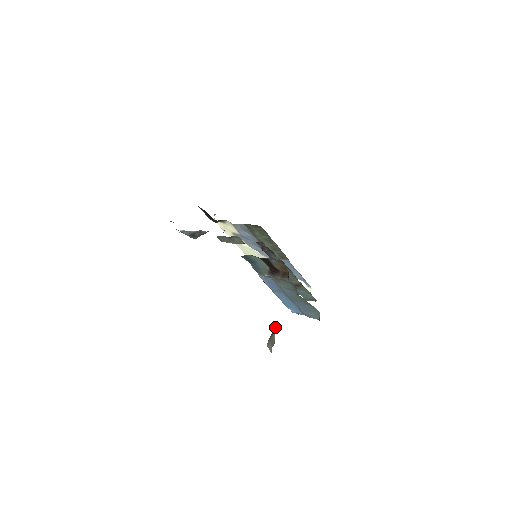
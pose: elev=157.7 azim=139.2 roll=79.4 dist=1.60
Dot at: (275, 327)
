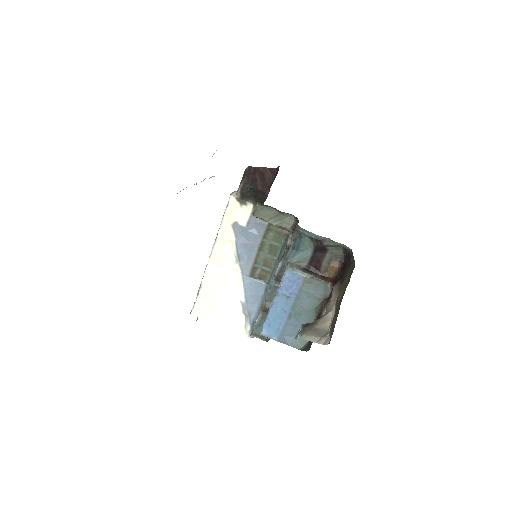
Dot at: occluded
